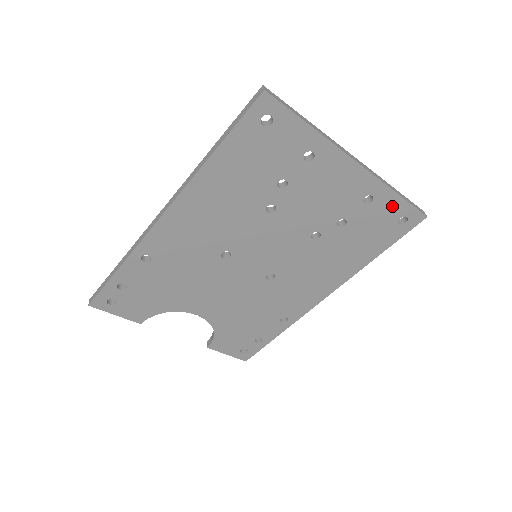
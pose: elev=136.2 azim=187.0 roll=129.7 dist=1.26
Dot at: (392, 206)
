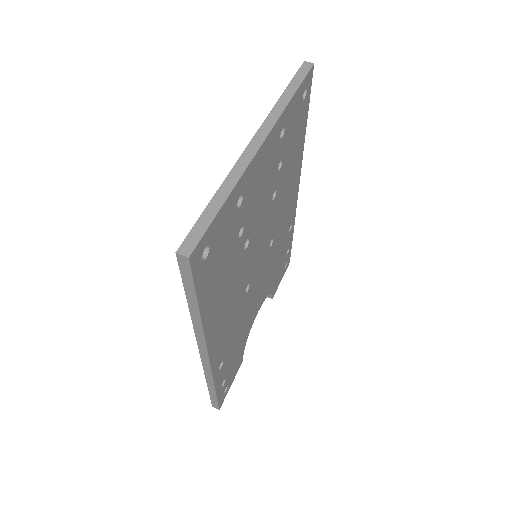
Dot at: (295, 105)
